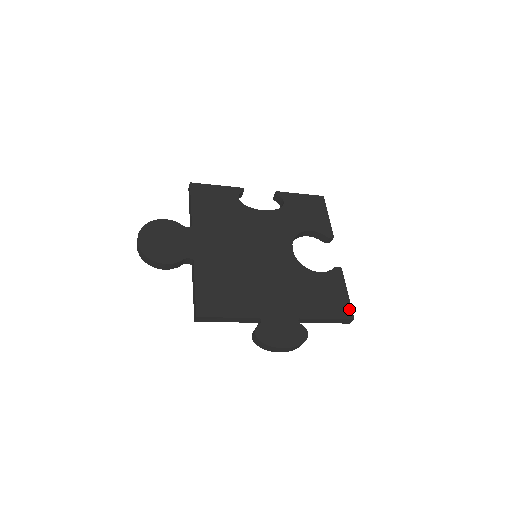
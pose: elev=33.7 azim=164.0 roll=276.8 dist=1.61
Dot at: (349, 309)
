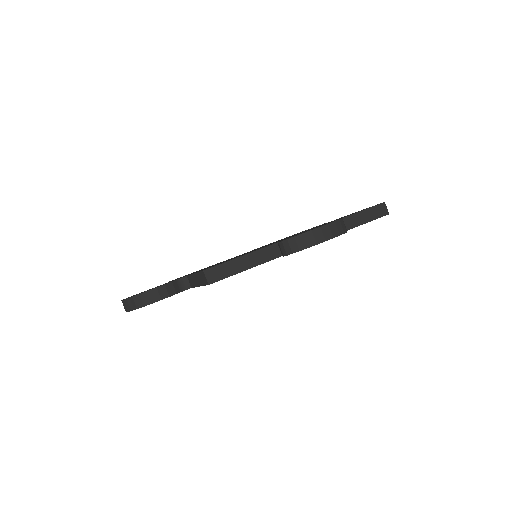
Dot at: occluded
